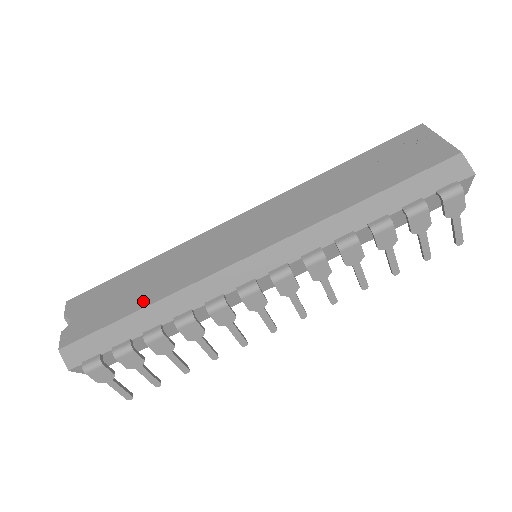
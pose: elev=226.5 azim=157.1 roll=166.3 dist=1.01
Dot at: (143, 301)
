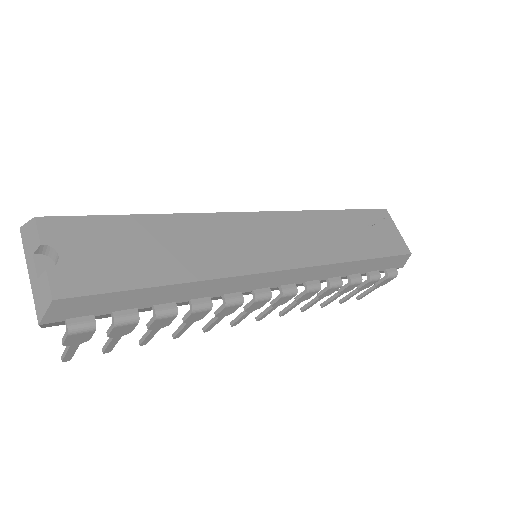
Dot at: (175, 274)
